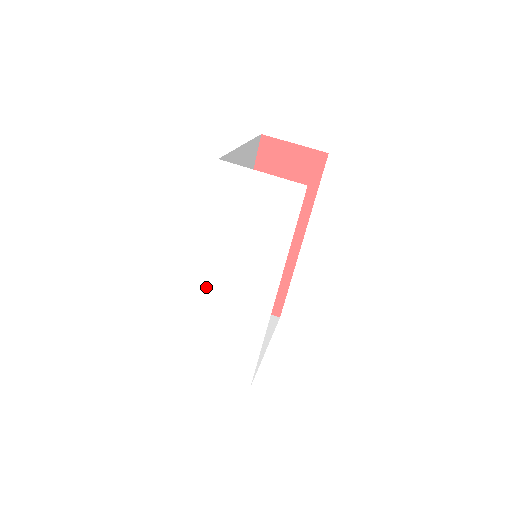
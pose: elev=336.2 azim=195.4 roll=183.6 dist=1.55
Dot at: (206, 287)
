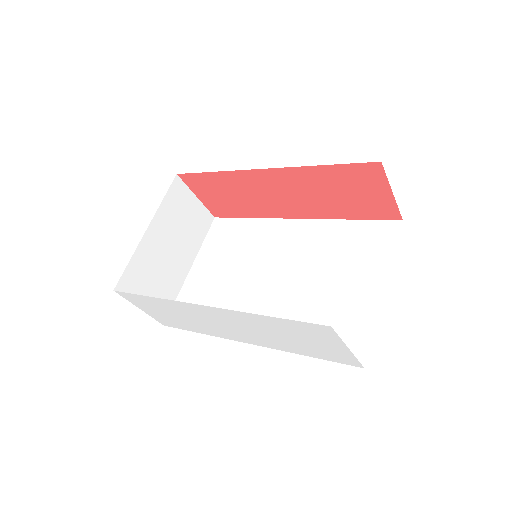
Dot at: (199, 309)
